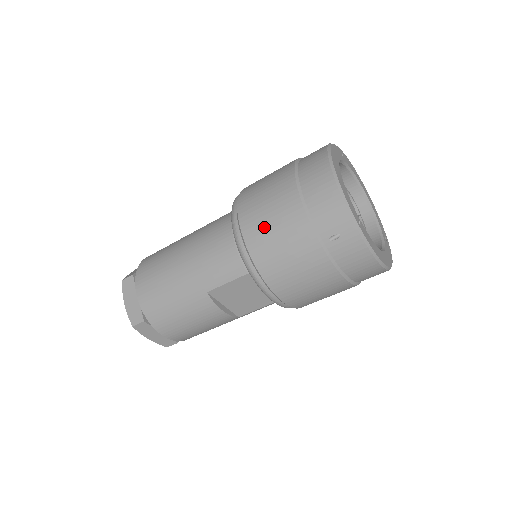
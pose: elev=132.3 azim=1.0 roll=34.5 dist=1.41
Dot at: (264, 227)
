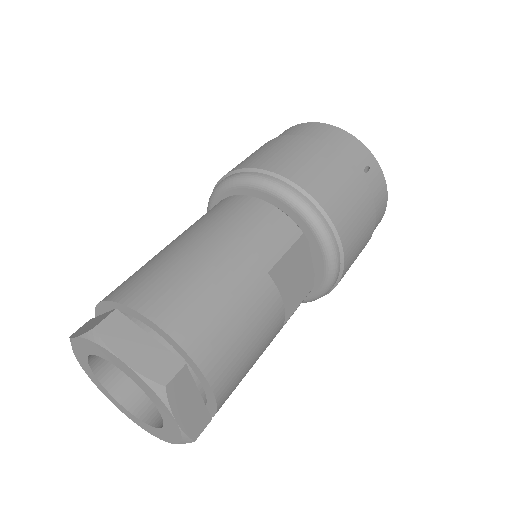
Dot at: (309, 168)
